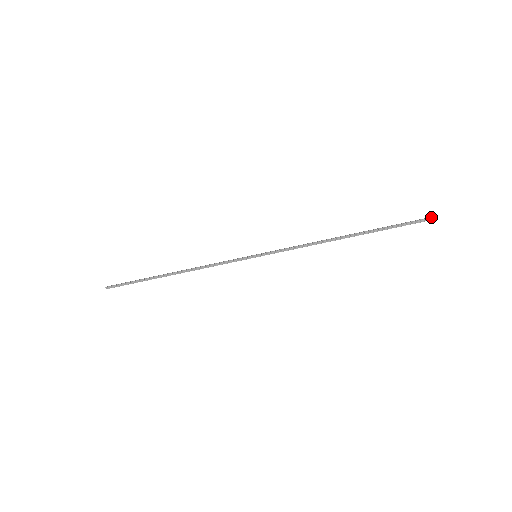
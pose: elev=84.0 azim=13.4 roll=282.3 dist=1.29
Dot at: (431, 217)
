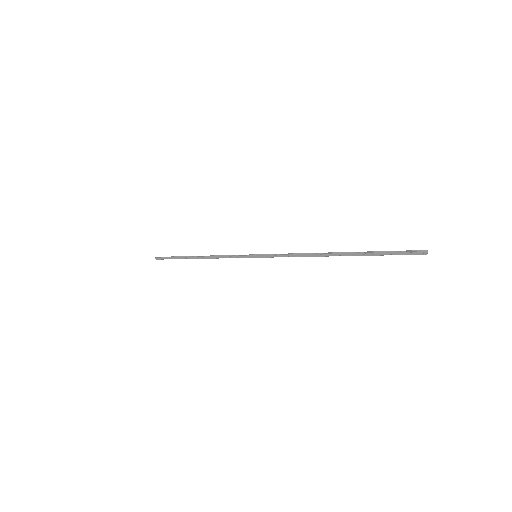
Dot at: (422, 250)
